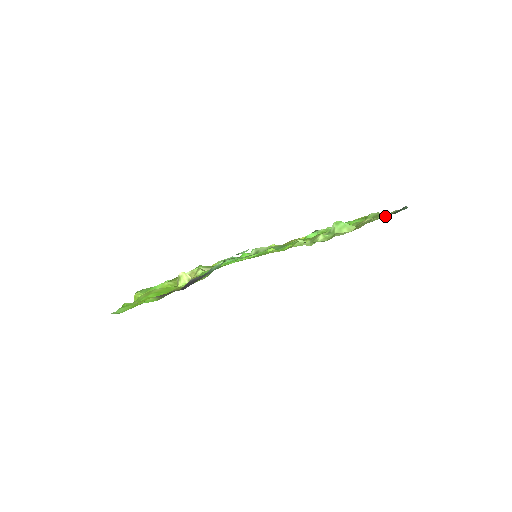
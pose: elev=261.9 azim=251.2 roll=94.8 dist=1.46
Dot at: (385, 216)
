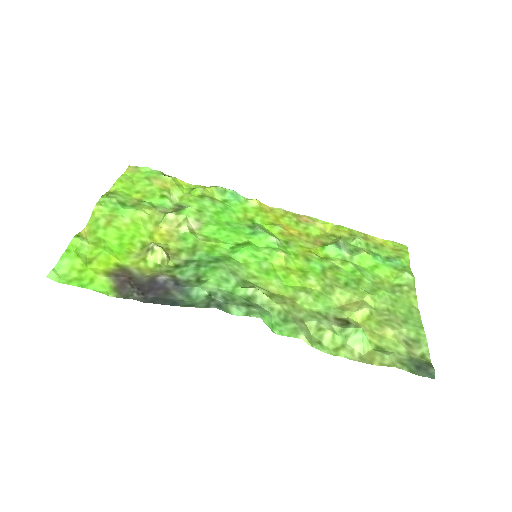
Dot at: (411, 338)
